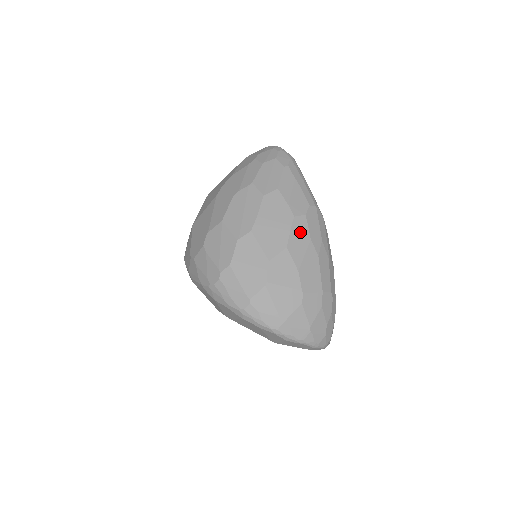
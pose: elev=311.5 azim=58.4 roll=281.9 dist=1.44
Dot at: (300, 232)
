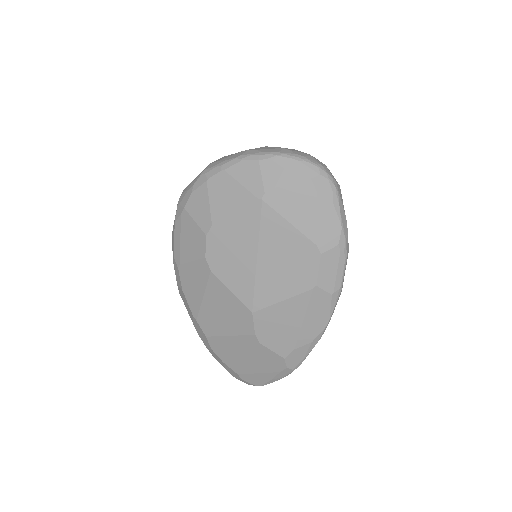
Dot at: occluded
